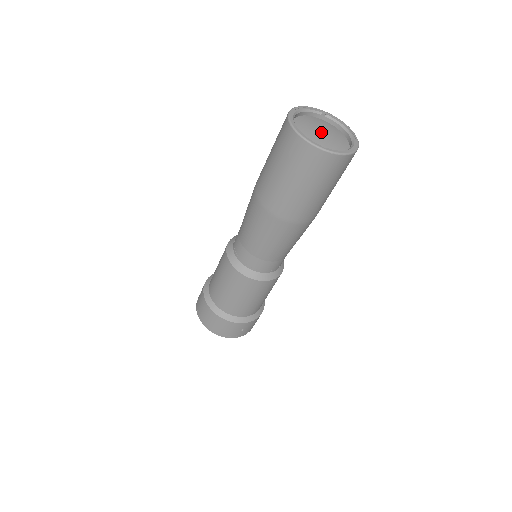
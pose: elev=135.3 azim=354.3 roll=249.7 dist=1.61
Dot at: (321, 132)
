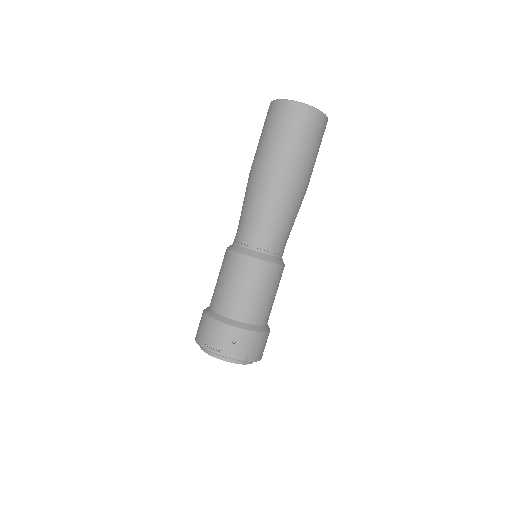
Dot at: occluded
